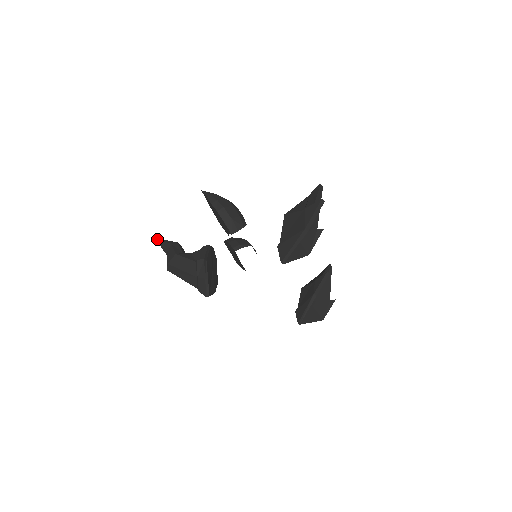
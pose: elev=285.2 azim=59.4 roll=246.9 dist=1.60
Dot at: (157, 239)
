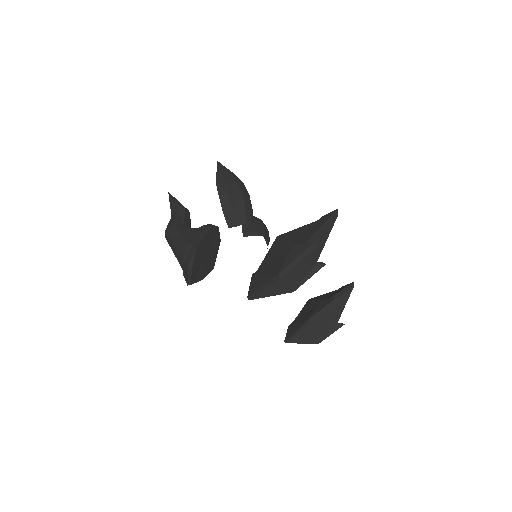
Dot at: (170, 195)
